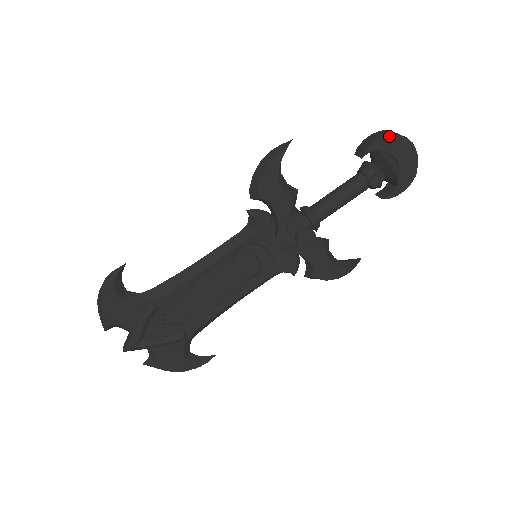
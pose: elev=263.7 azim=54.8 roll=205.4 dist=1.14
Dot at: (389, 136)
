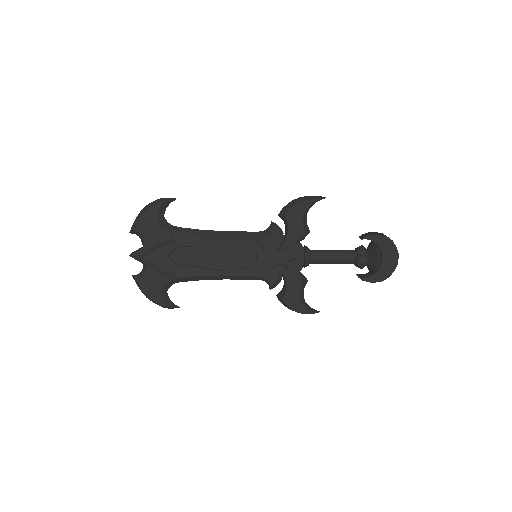
Dot at: (386, 238)
